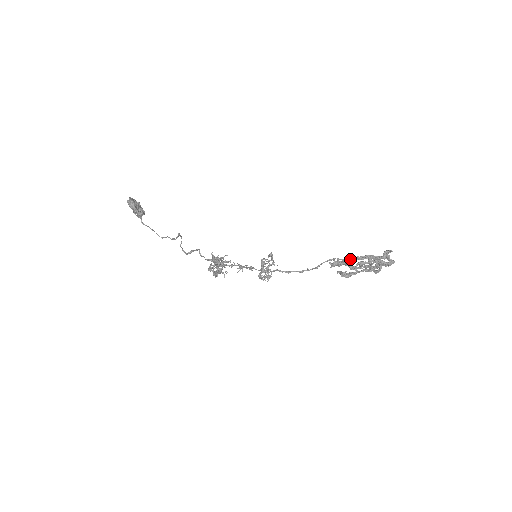
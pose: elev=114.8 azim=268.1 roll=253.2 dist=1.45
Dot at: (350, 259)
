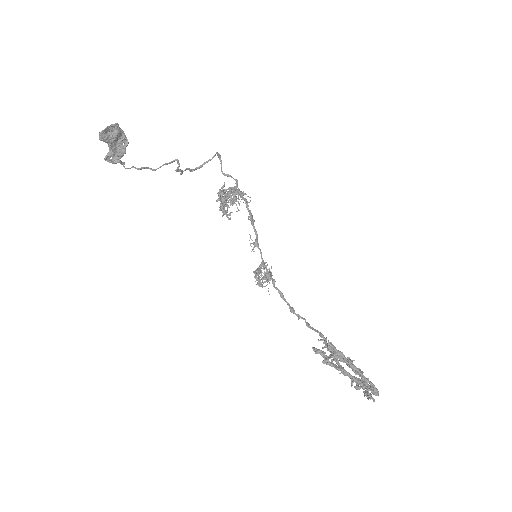
Dot at: occluded
